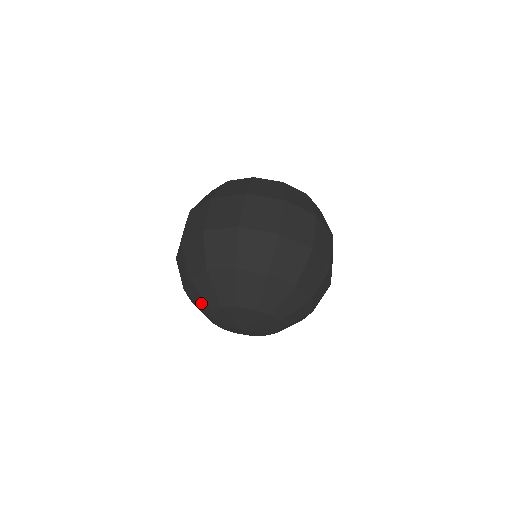
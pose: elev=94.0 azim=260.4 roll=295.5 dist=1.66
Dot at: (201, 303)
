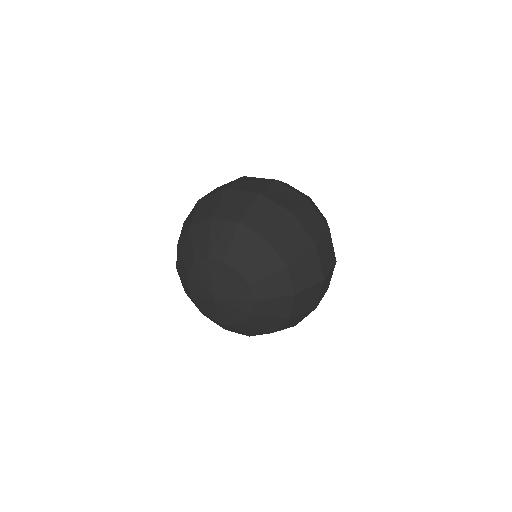
Dot at: (201, 247)
